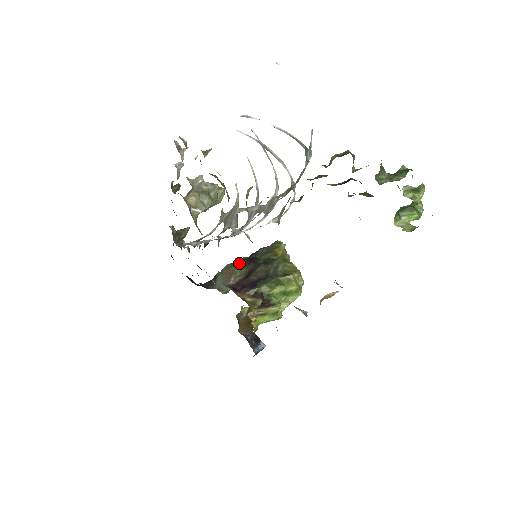
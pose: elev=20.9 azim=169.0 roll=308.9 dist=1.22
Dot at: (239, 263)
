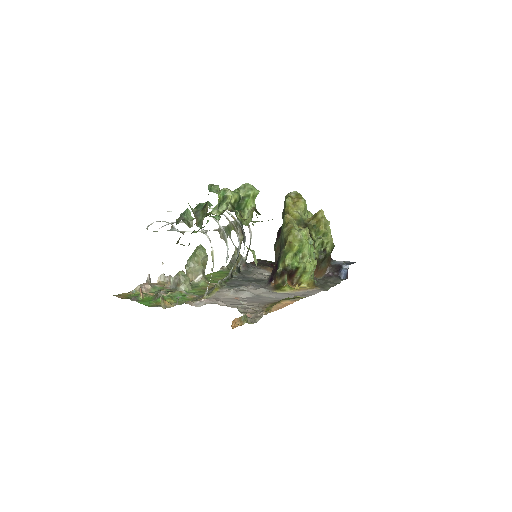
Dot at: (276, 241)
